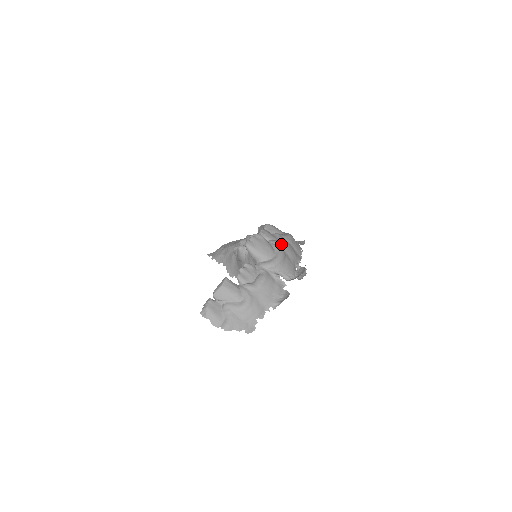
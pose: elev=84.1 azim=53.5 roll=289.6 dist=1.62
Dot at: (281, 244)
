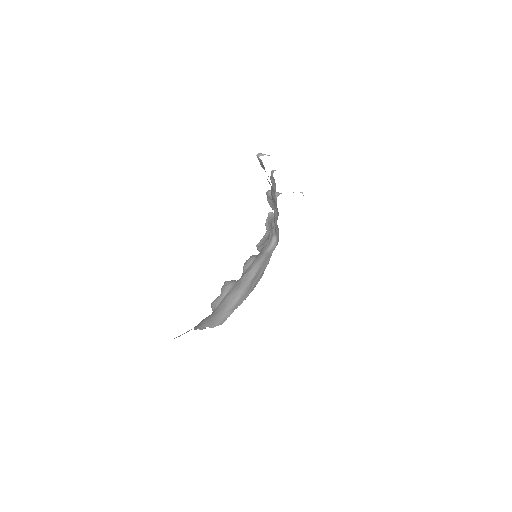
Dot at: occluded
